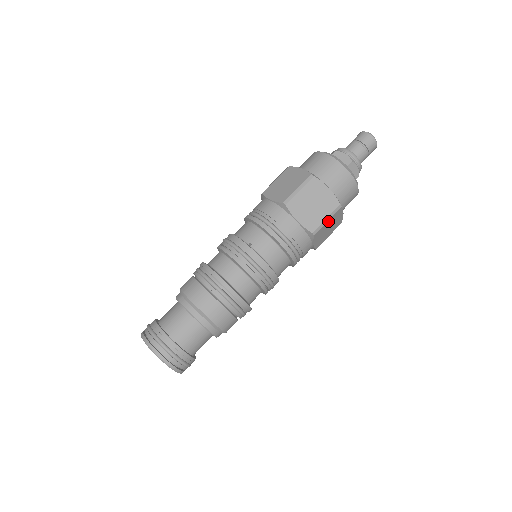
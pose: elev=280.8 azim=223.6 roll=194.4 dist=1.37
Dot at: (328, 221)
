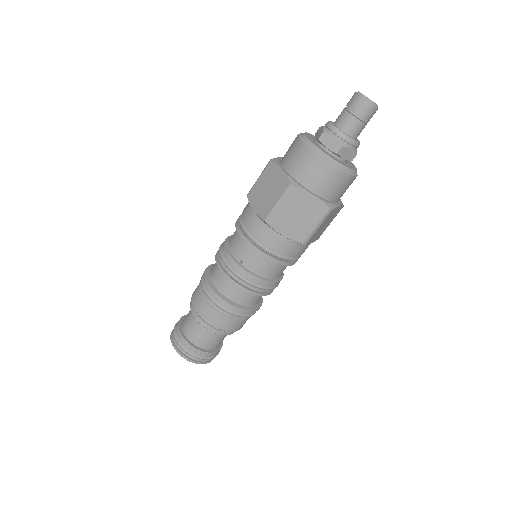
Dot at: (319, 226)
